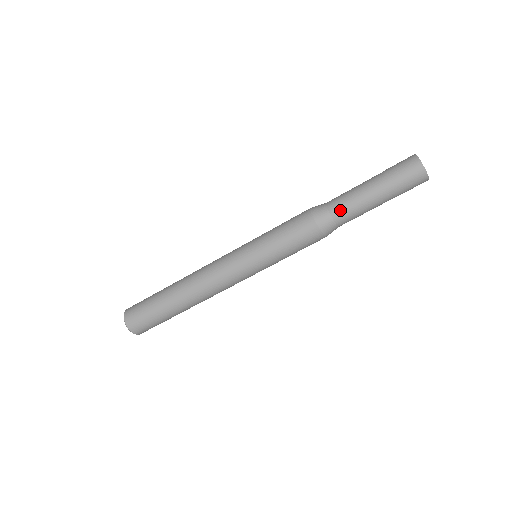
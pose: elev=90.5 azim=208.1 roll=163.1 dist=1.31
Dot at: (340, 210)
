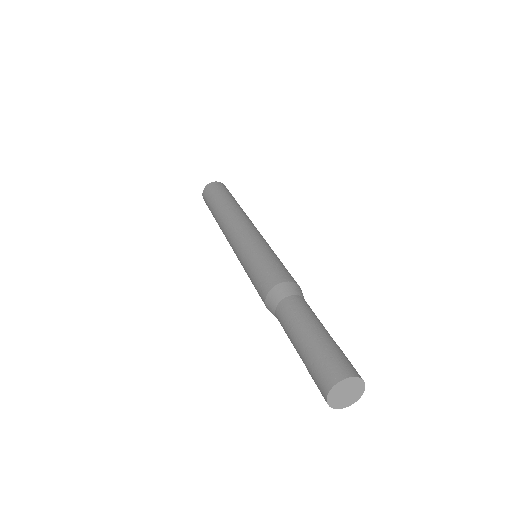
Dot at: occluded
